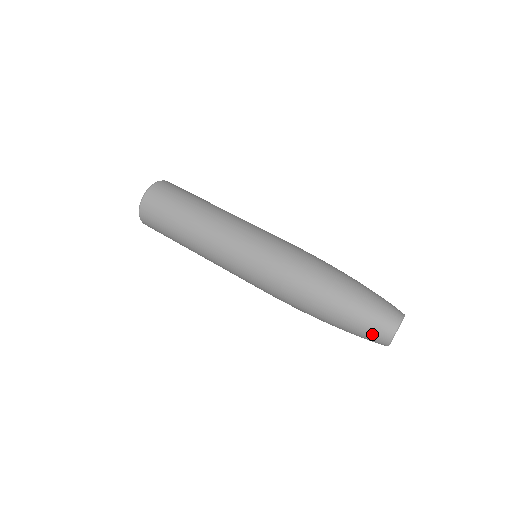
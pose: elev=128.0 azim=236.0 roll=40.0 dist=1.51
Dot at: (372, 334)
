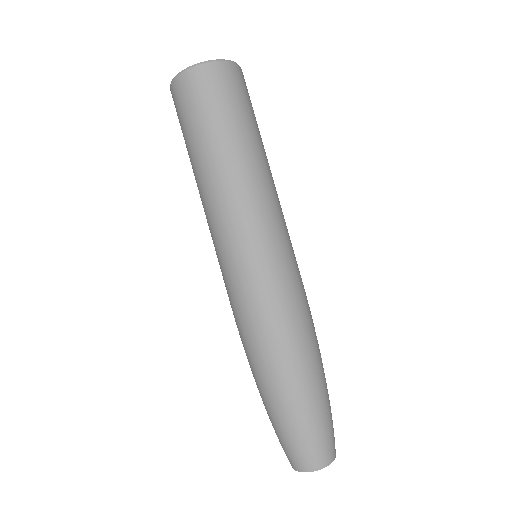
Dot at: (282, 446)
